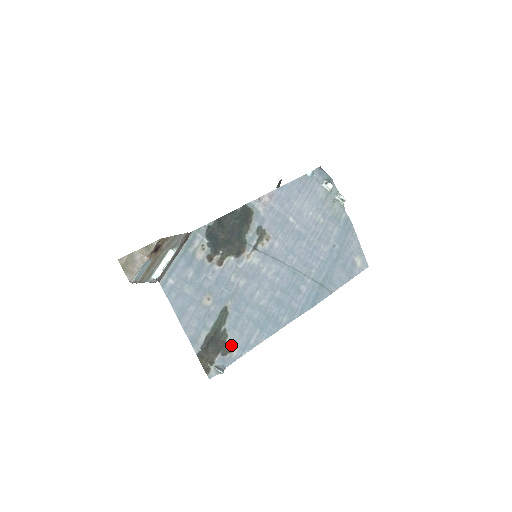
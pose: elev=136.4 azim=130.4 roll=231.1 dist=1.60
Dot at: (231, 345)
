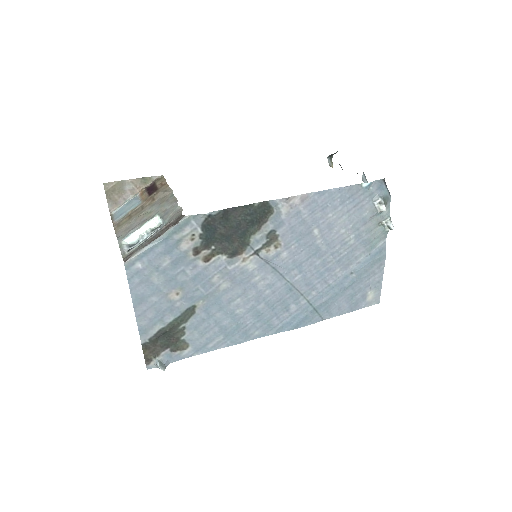
Dot at: (185, 343)
